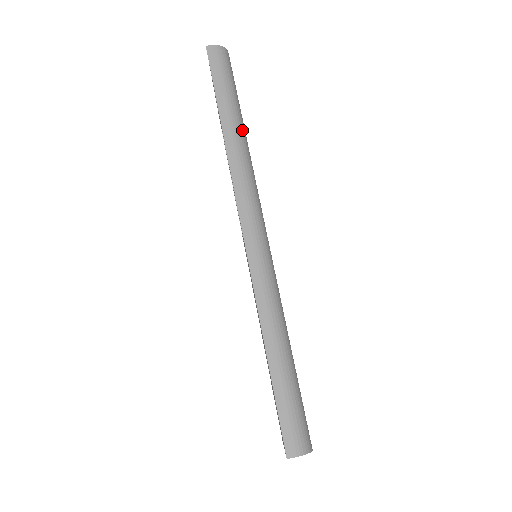
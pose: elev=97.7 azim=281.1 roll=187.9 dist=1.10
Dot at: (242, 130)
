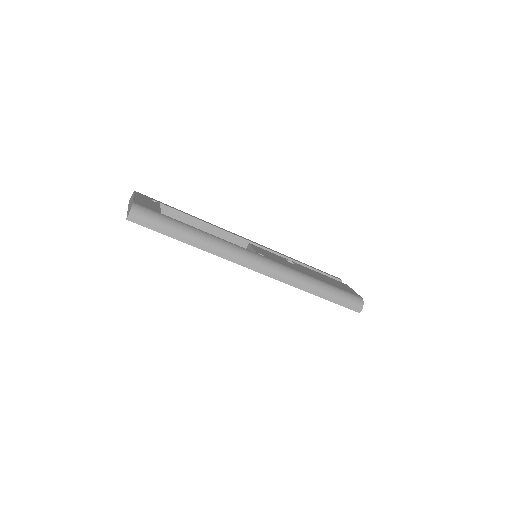
Dot at: (199, 233)
